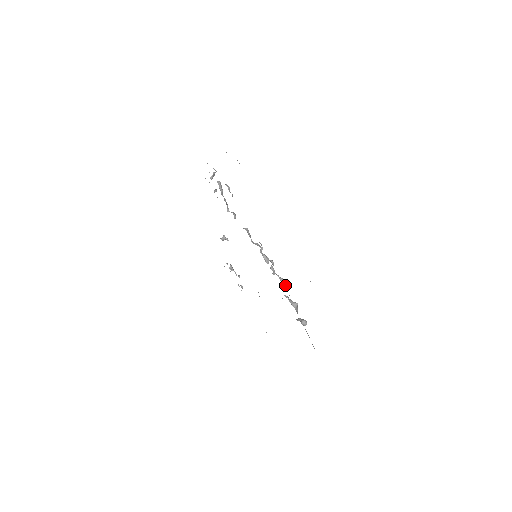
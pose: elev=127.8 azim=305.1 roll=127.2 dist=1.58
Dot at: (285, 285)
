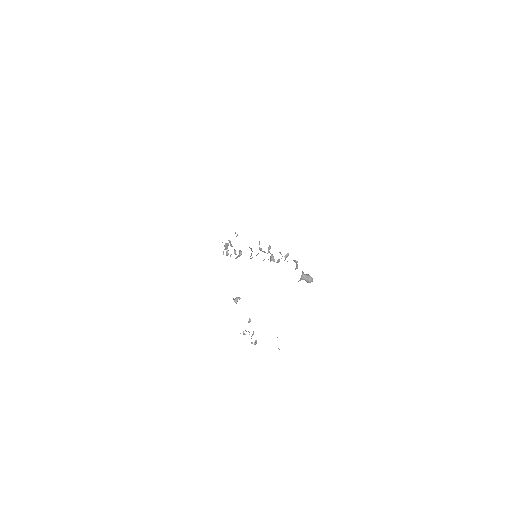
Dot at: occluded
